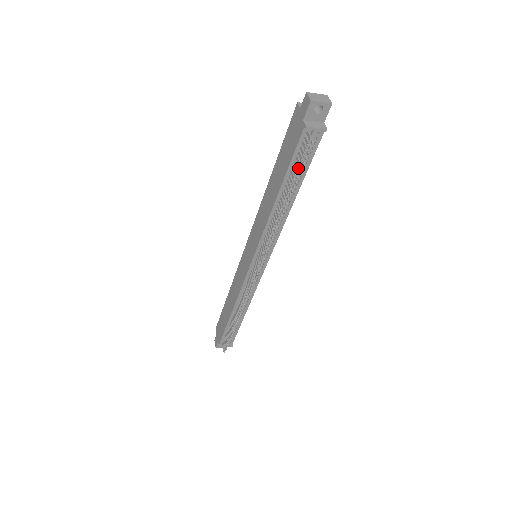
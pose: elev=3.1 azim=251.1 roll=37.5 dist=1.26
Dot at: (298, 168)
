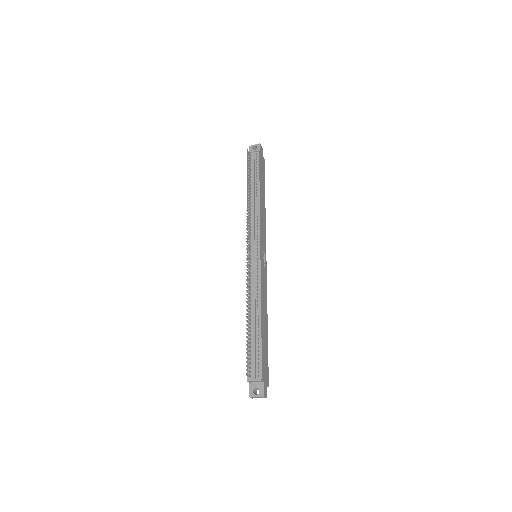
Dot at: (248, 167)
